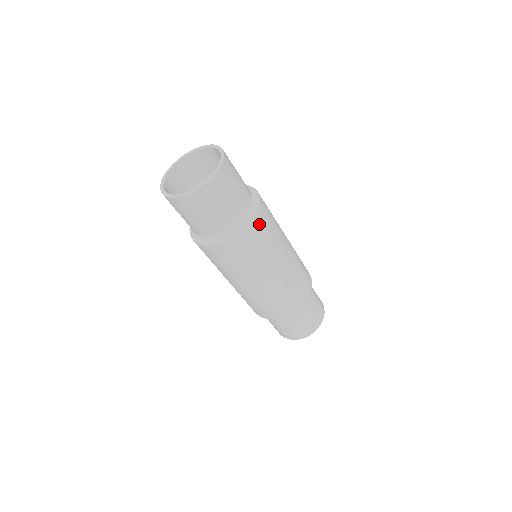
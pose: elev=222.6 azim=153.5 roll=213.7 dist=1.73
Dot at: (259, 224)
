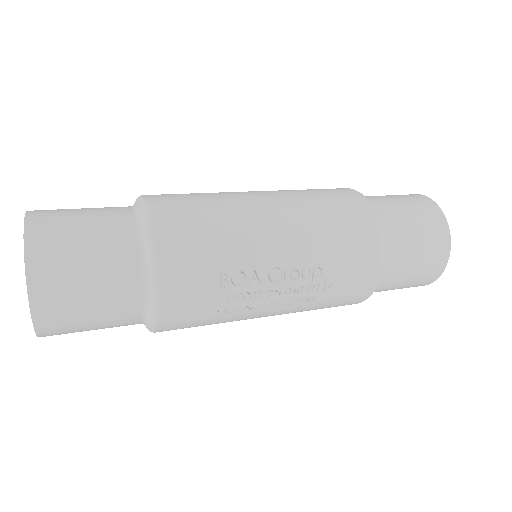
Dot at: (177, 300)
